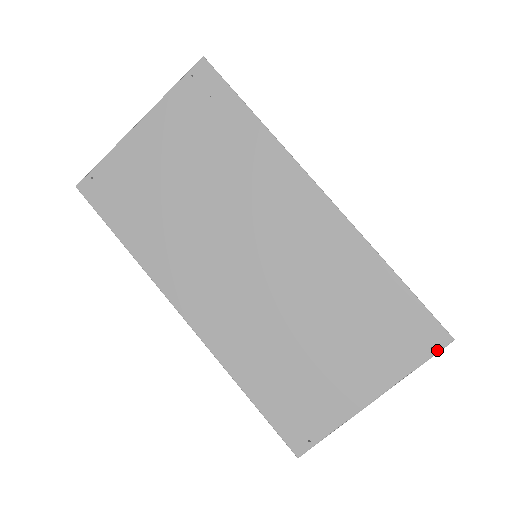
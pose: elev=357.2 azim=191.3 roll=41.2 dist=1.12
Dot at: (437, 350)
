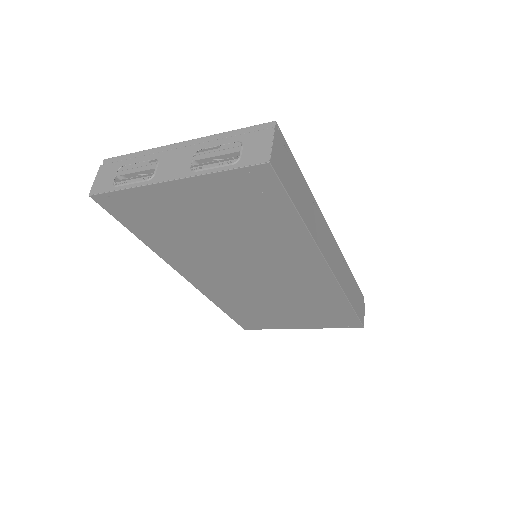
Dot at: occluded
